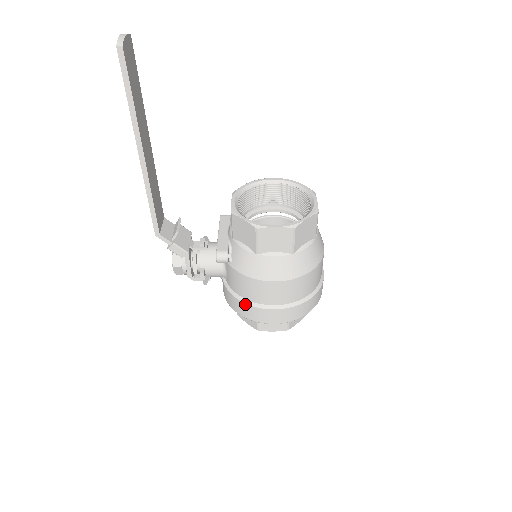
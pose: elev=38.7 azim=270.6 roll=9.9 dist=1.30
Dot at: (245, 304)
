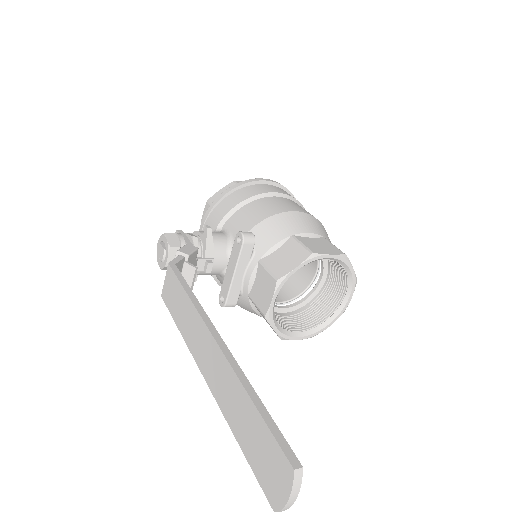
Dot at: occluded
